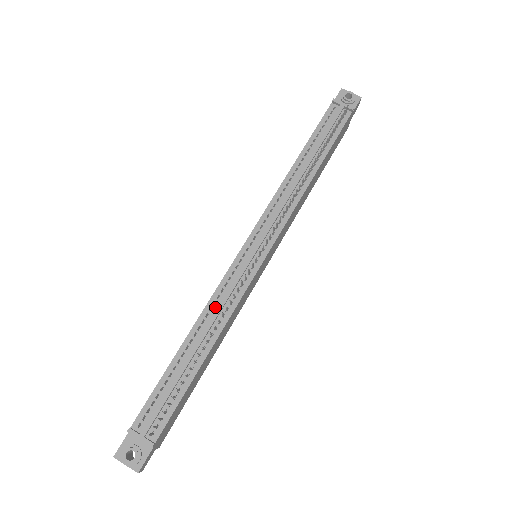
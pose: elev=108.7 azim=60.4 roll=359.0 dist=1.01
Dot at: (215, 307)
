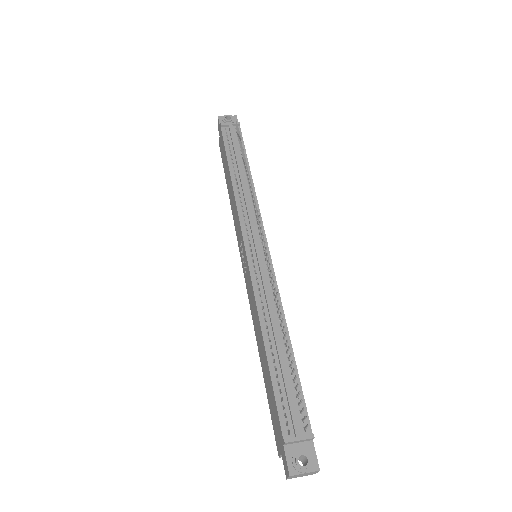
Dot at: (265, 304)
